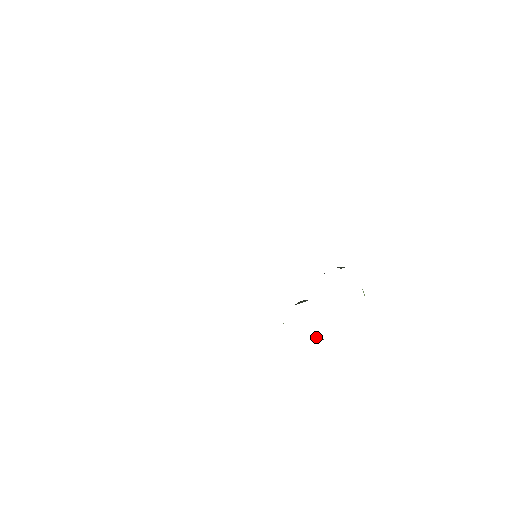
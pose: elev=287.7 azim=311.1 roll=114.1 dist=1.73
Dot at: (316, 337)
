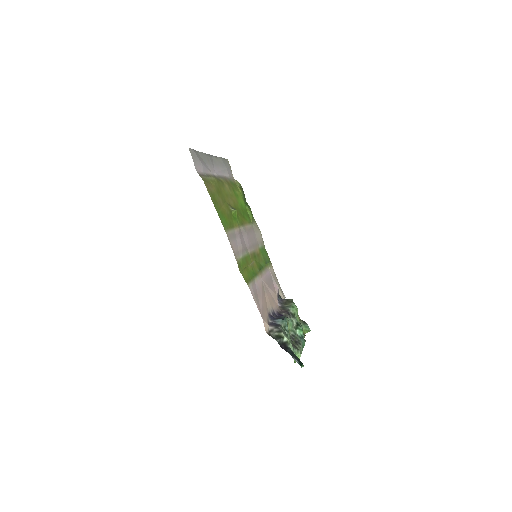
Dot at: (306, 323)
